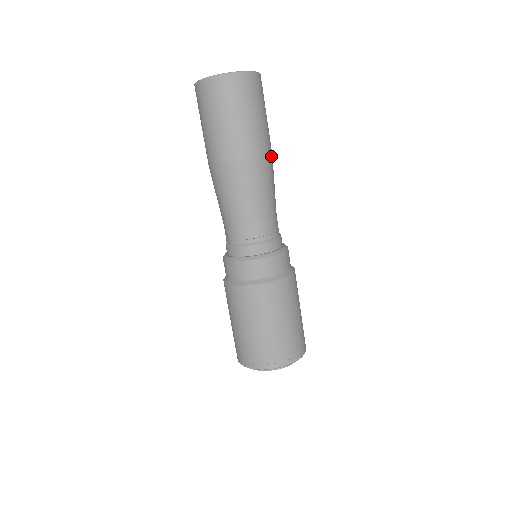
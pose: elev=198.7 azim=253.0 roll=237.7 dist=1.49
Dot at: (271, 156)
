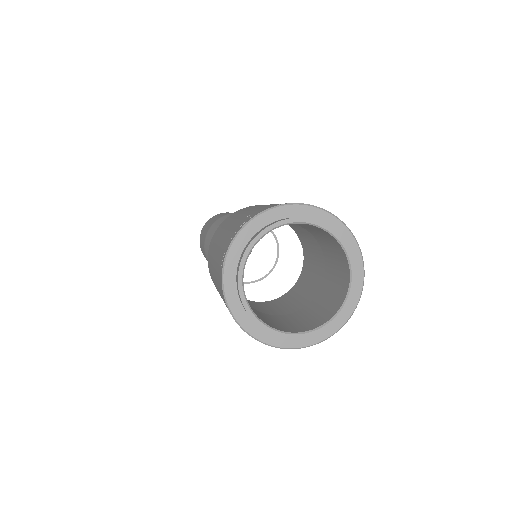
Dot at: occluded
